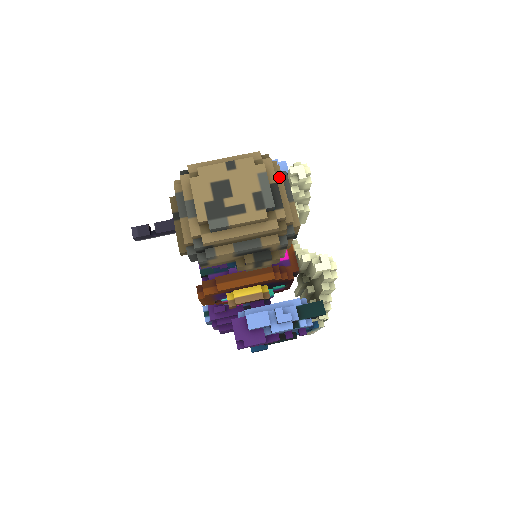
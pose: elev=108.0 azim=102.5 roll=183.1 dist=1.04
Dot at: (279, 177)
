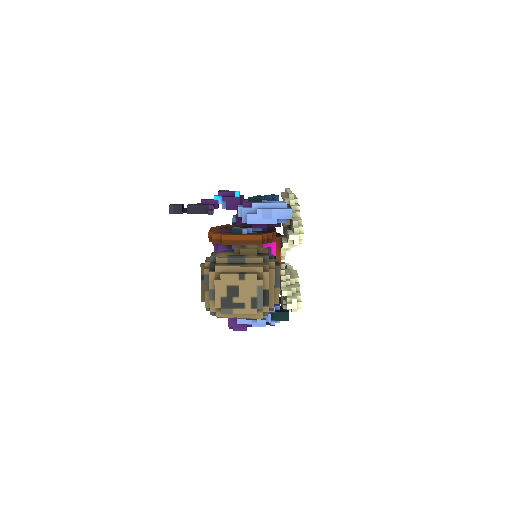
Dot at: (273, 278)
